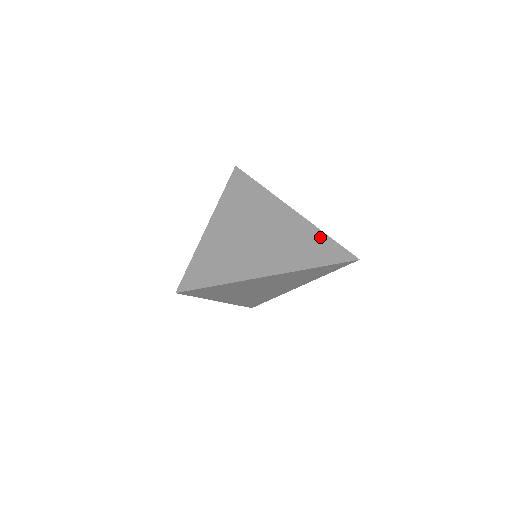
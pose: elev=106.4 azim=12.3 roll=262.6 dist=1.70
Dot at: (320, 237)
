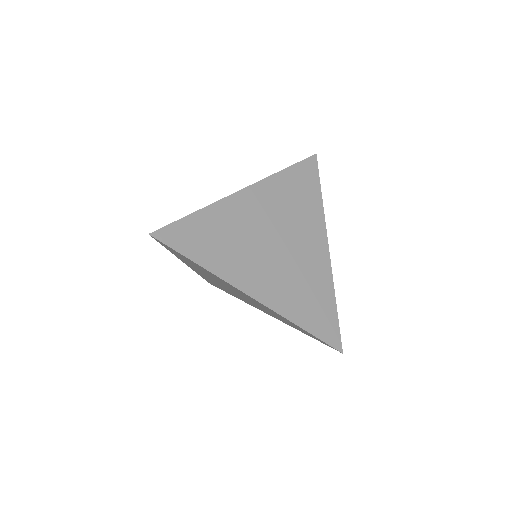
Dot at: (328, 299)
